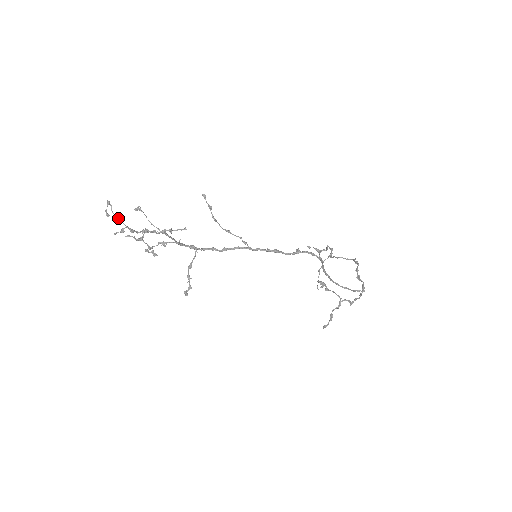
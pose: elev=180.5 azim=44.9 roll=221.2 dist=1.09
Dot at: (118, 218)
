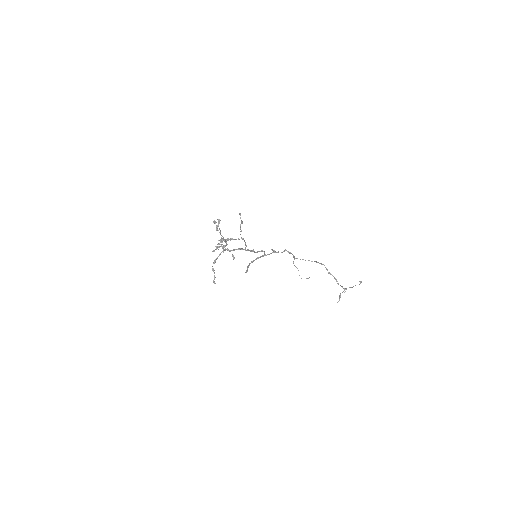
Dot at: (220, 232)
